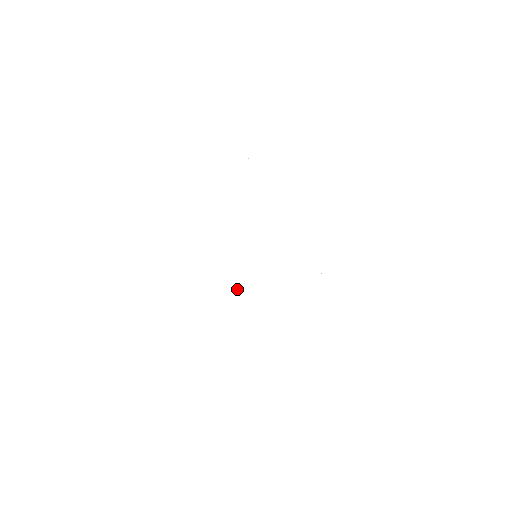
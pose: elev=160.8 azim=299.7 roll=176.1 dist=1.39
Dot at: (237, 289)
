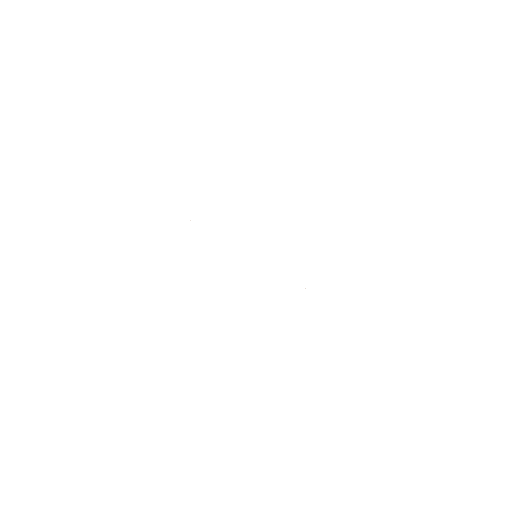
Dot at: occluded
